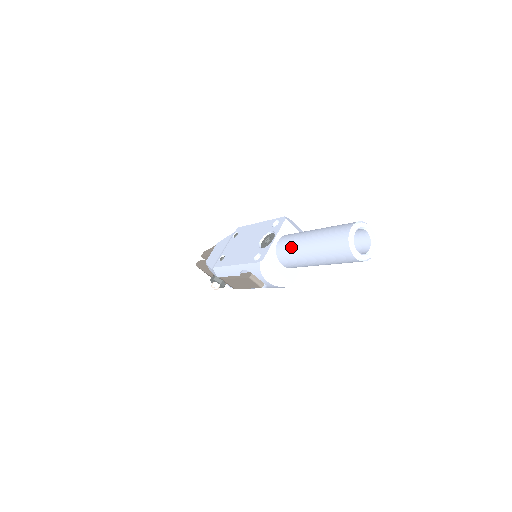
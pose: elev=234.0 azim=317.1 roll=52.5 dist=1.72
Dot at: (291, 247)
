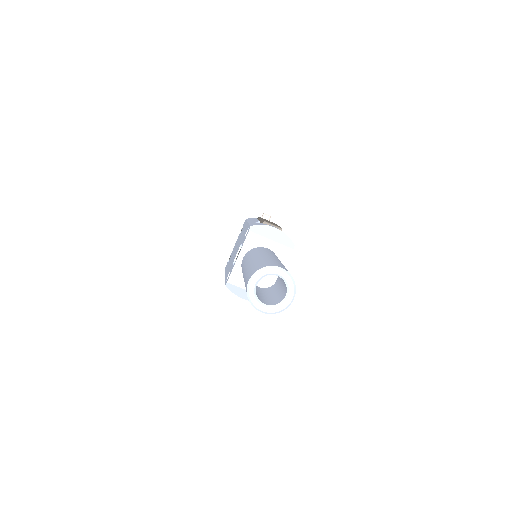
Dot at: occluded
